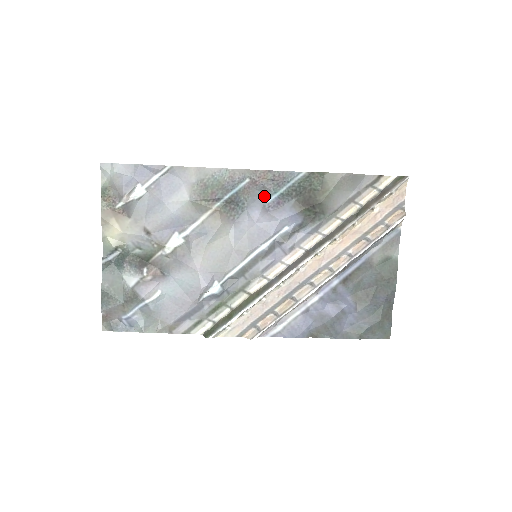
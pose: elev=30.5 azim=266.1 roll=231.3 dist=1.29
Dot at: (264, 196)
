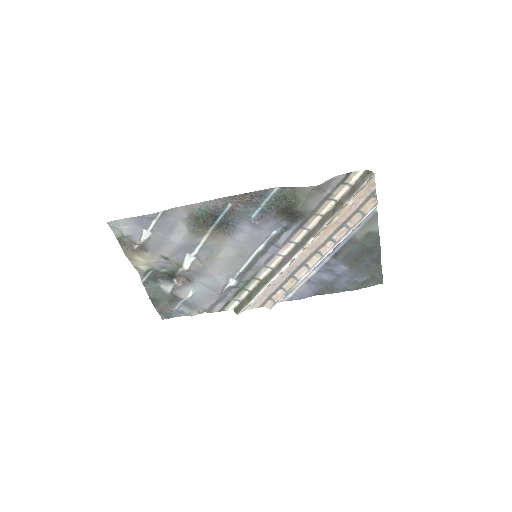
Dot at: (248, 213)
